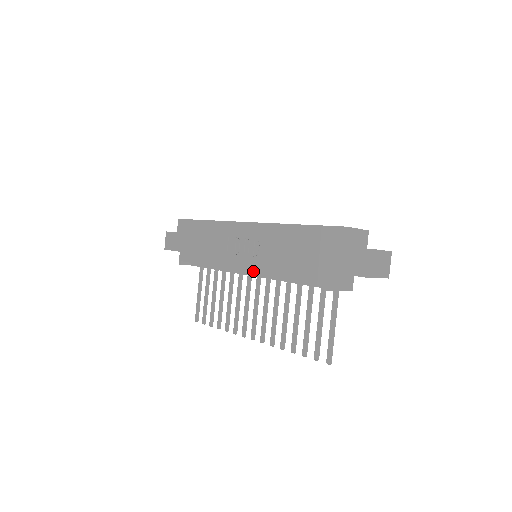
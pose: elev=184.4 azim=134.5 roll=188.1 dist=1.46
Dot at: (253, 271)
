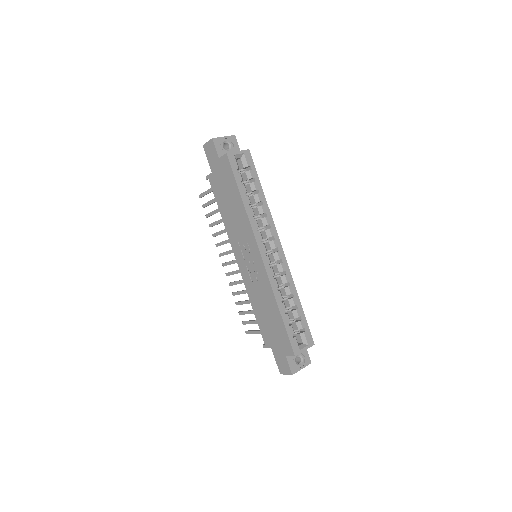
Dot at: (242, 276)
